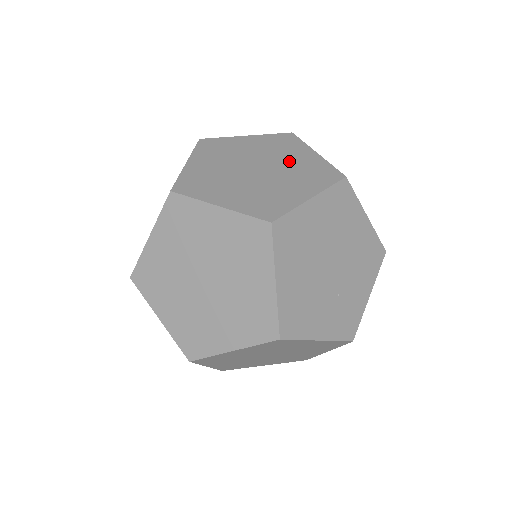
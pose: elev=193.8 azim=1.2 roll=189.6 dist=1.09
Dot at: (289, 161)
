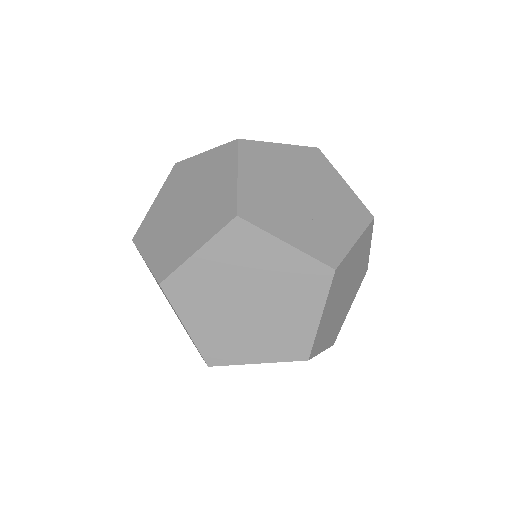
Dot at: occluded
